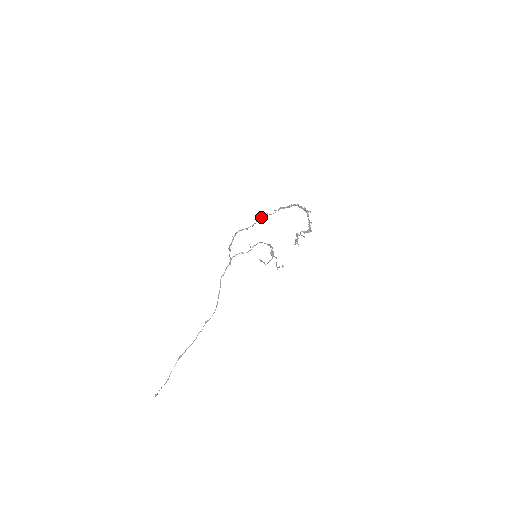
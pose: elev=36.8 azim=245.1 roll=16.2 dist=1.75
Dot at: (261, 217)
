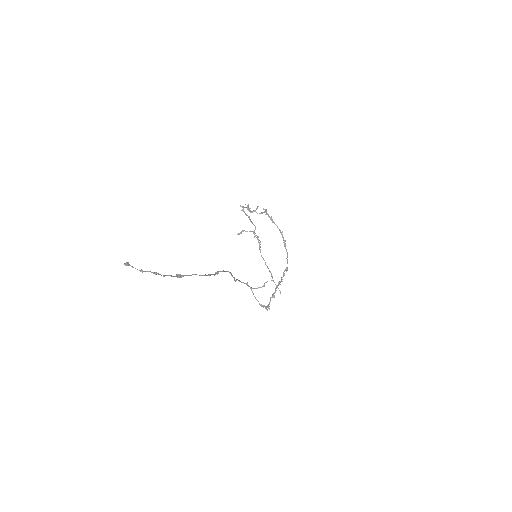
Dot at: (278, 285)
